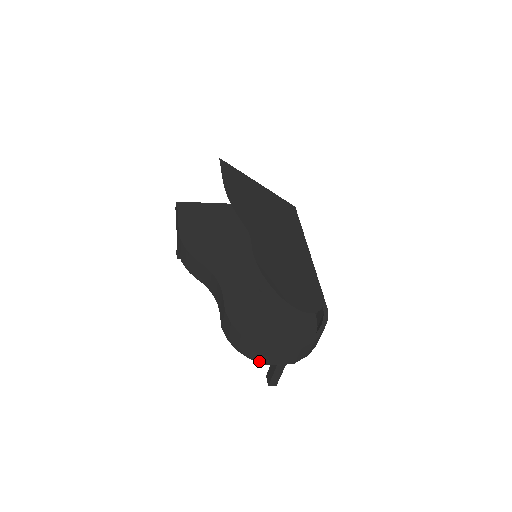
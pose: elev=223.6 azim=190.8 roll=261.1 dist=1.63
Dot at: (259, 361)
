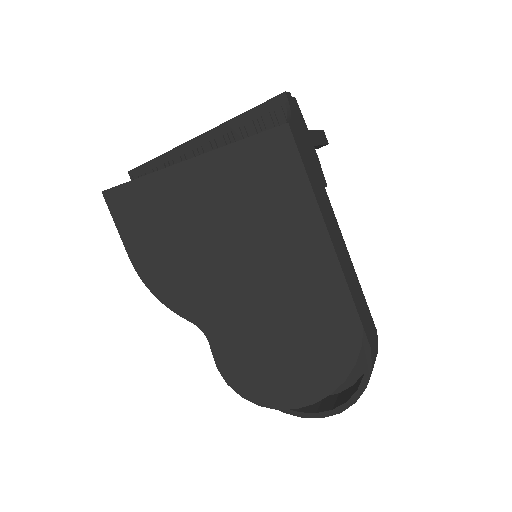
Dot at: occluded
